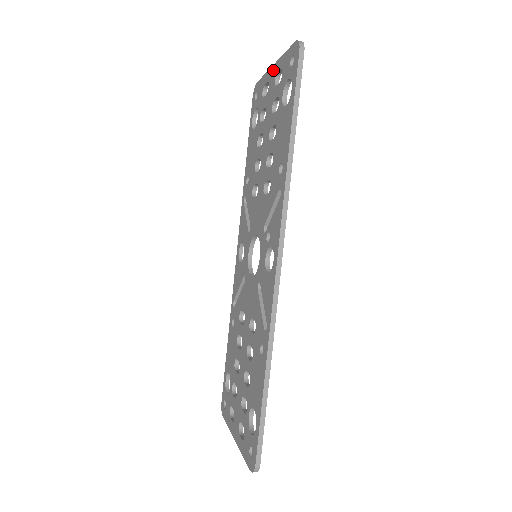
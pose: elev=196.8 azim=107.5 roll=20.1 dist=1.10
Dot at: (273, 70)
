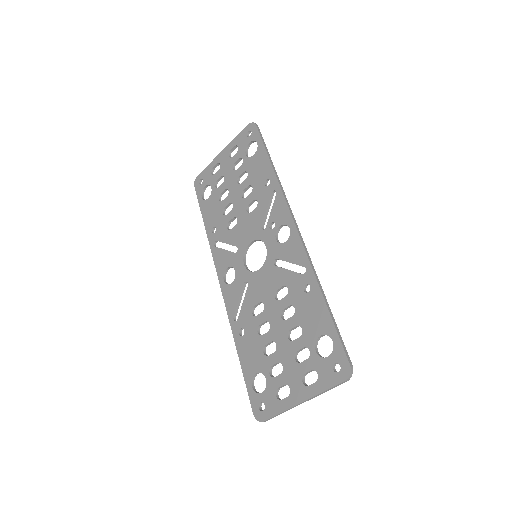
Dot at: (223, 153)
